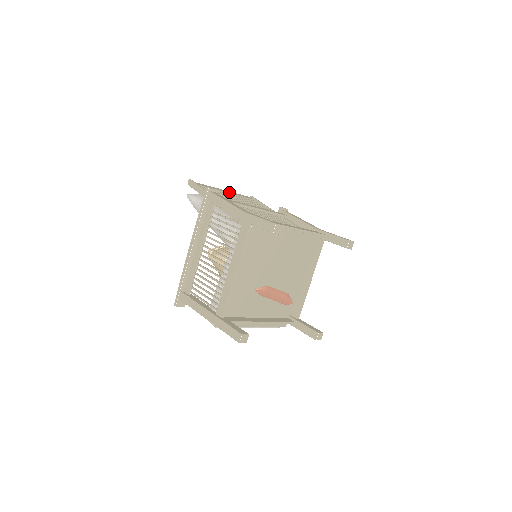
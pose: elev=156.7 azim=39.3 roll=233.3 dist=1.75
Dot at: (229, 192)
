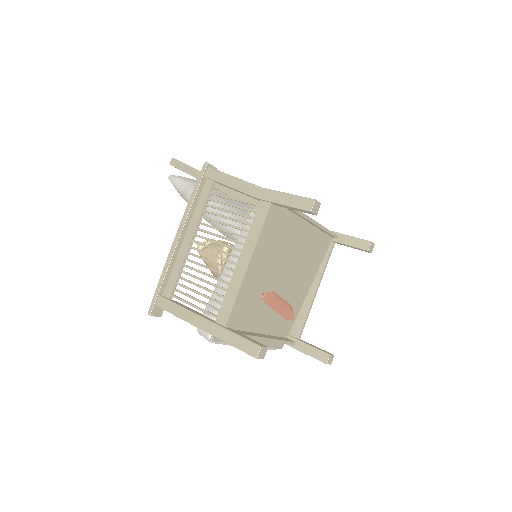
Dot at: occluded
